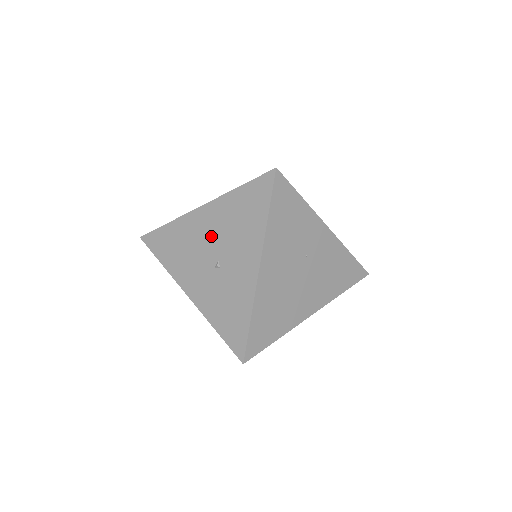
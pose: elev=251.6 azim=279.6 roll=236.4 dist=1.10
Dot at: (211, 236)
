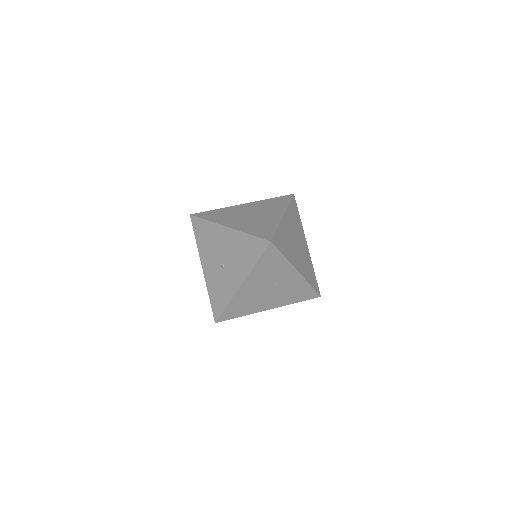
Dot at: (225, 248)
